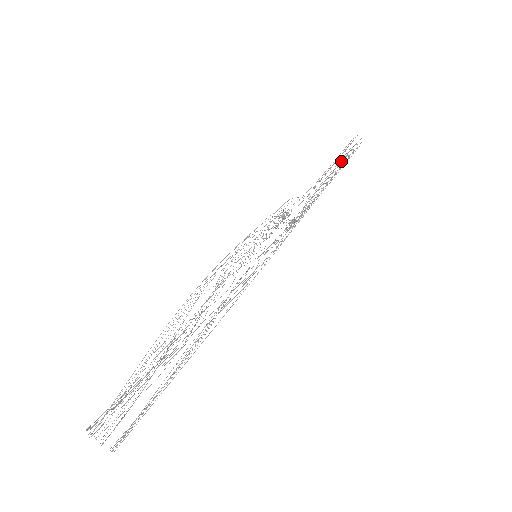
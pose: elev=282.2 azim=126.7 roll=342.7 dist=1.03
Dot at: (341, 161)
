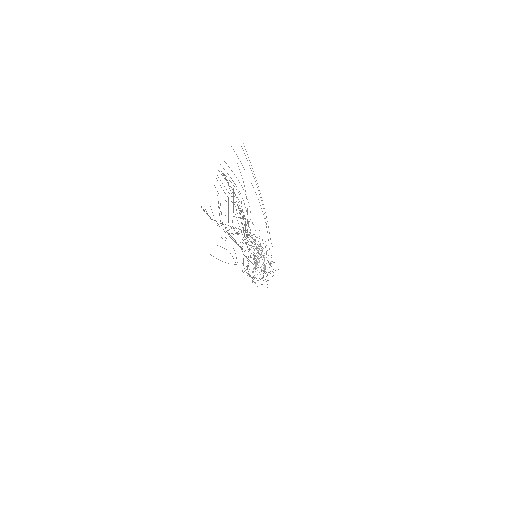
Dot at: (272, 271)
